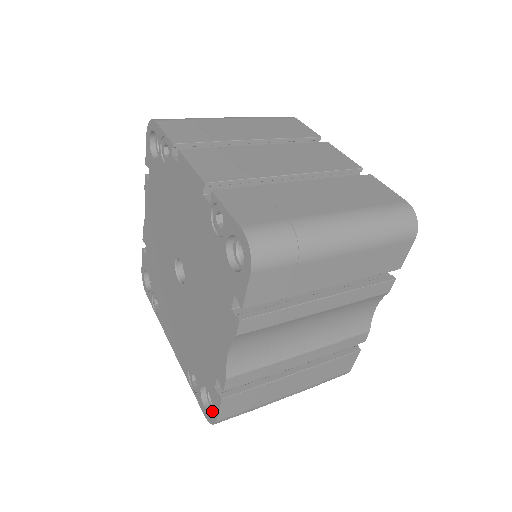
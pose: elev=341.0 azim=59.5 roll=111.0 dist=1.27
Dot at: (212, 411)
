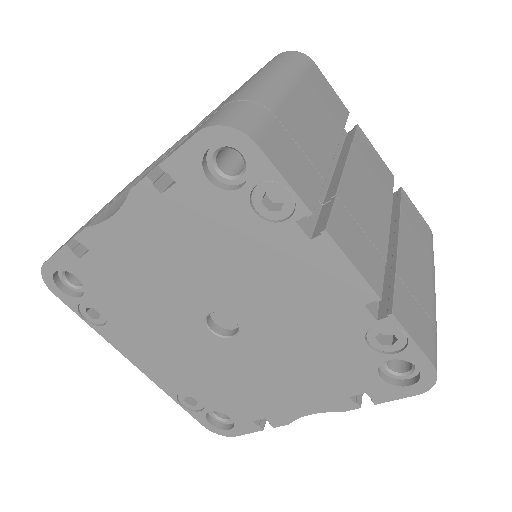
Dot at: (231, 430)
